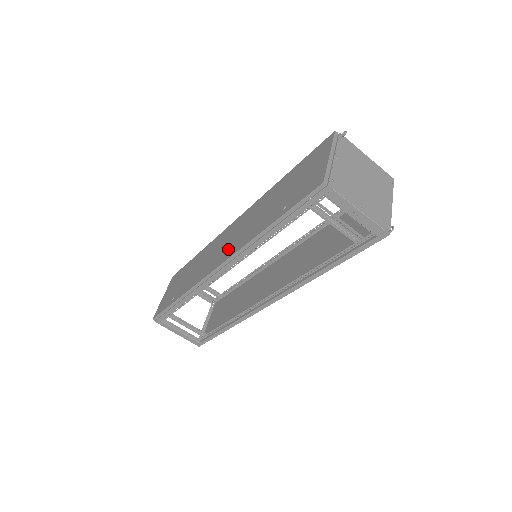
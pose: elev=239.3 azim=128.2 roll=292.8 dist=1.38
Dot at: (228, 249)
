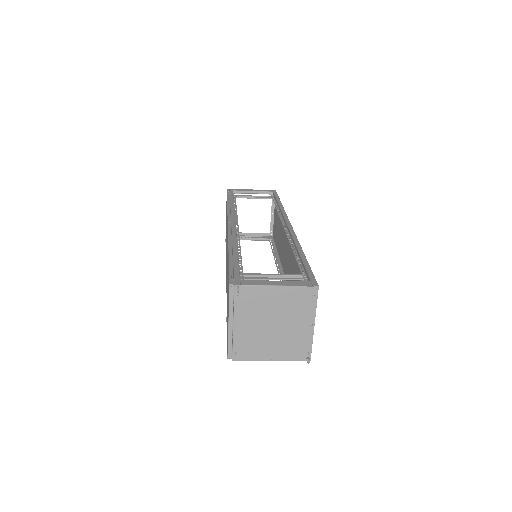
Dot at: occluded
